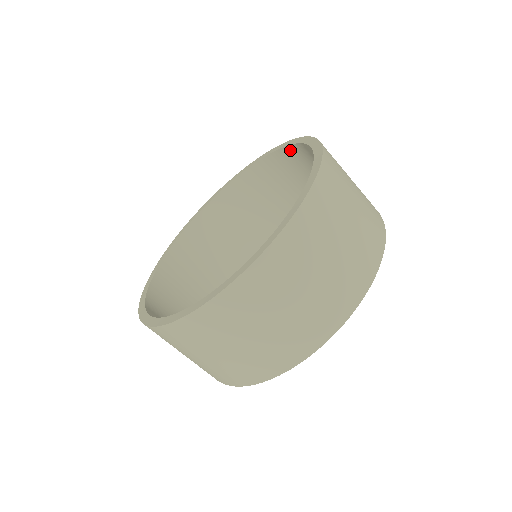
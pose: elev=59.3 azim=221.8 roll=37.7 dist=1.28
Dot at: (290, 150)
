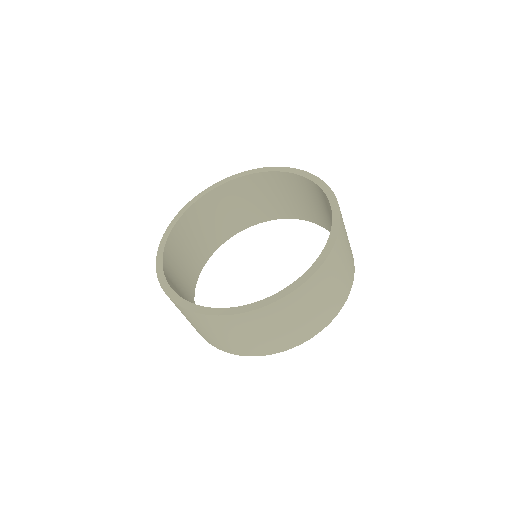
Dot at: (306, 180)
